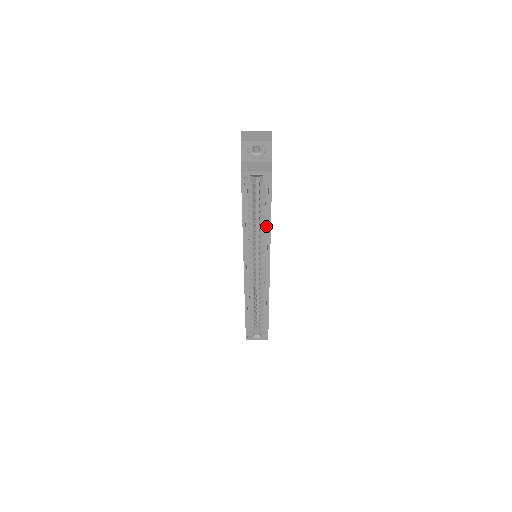
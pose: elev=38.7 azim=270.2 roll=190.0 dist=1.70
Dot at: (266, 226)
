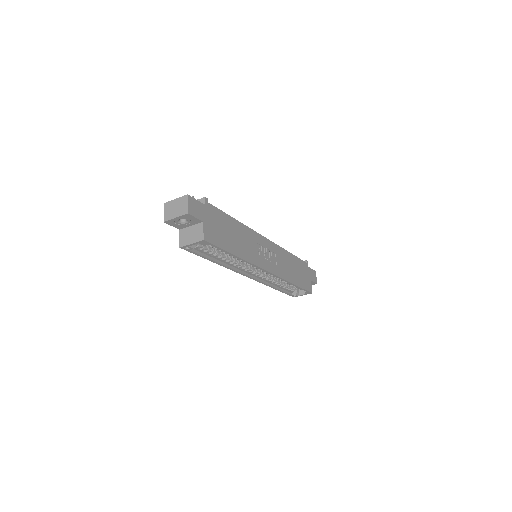
Dot at: occluded
